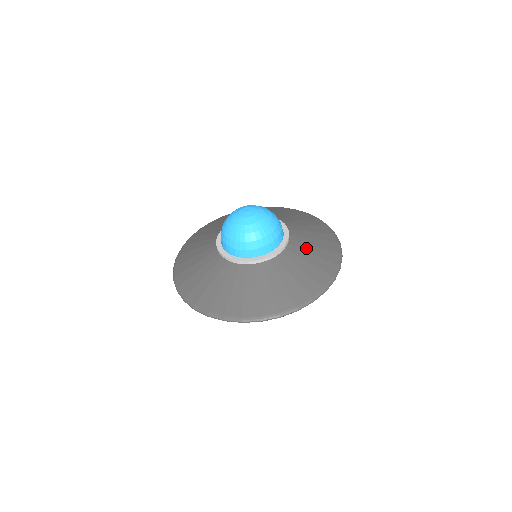
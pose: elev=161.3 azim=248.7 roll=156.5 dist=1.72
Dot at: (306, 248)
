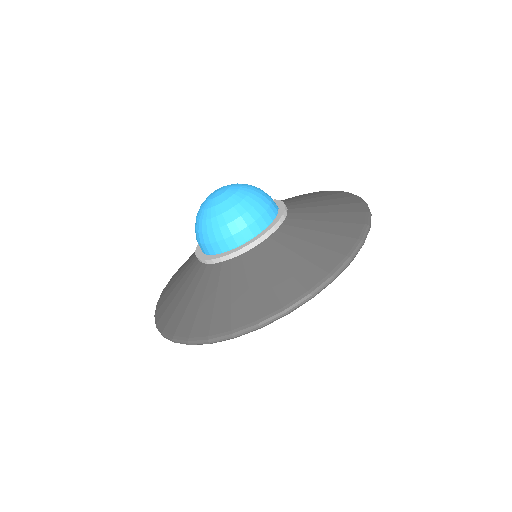
Dot at: (292, 244)
